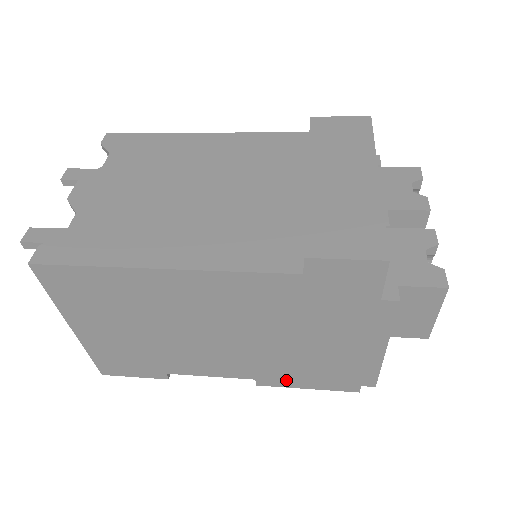
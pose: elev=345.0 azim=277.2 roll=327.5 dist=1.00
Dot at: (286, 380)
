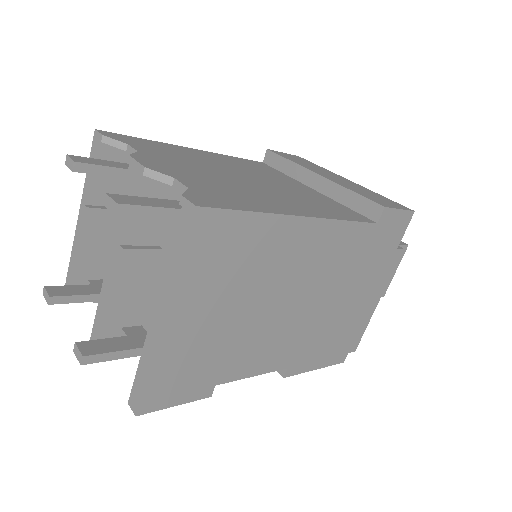
Dot at: (308, 361)
